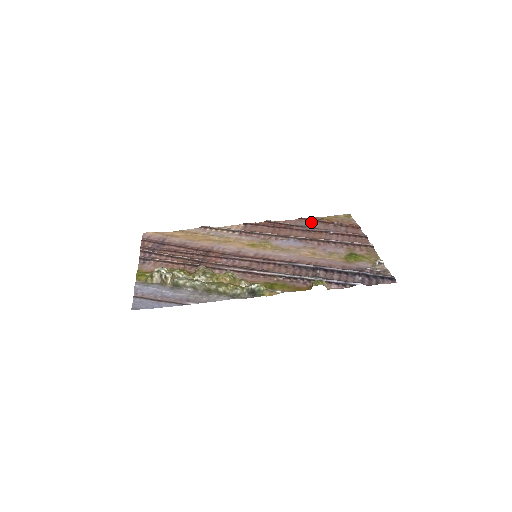
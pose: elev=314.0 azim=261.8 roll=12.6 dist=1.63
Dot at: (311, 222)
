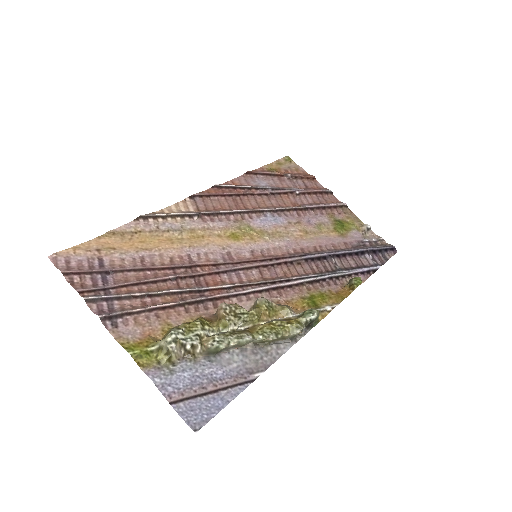
Dot at: (262, 177)
